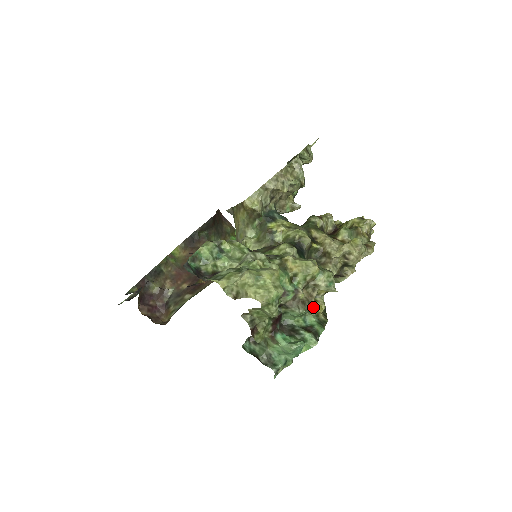
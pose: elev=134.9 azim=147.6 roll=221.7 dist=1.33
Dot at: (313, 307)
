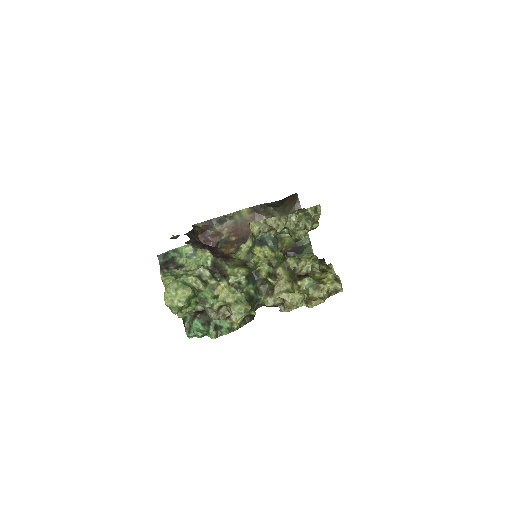
Dot at: (232, 317)
